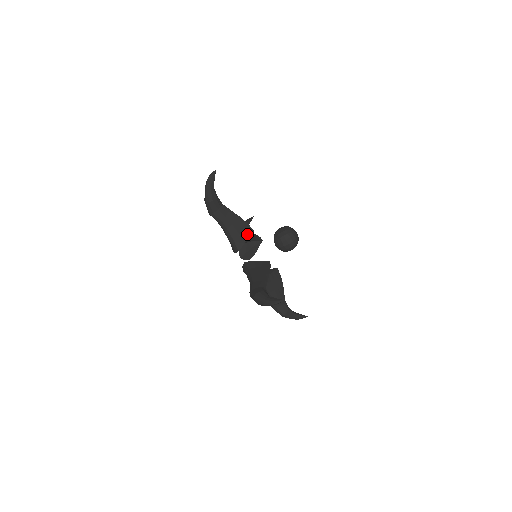
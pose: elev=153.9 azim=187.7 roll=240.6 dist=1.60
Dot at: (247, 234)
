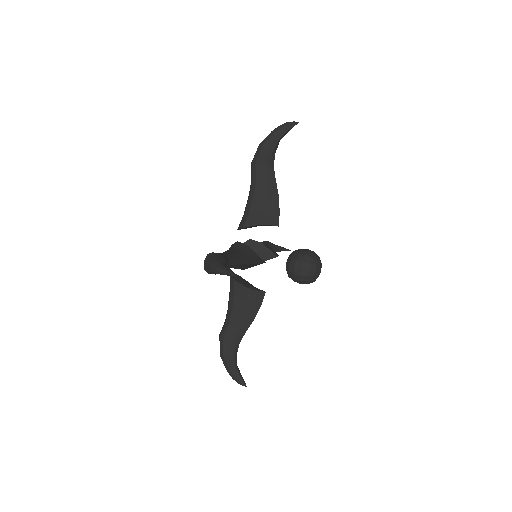
Dot at: (269, 220)
